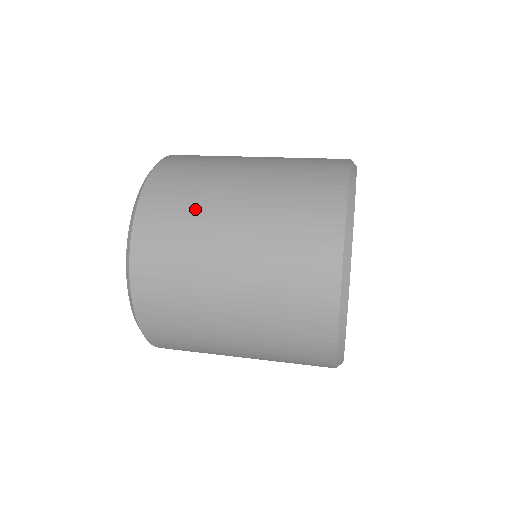
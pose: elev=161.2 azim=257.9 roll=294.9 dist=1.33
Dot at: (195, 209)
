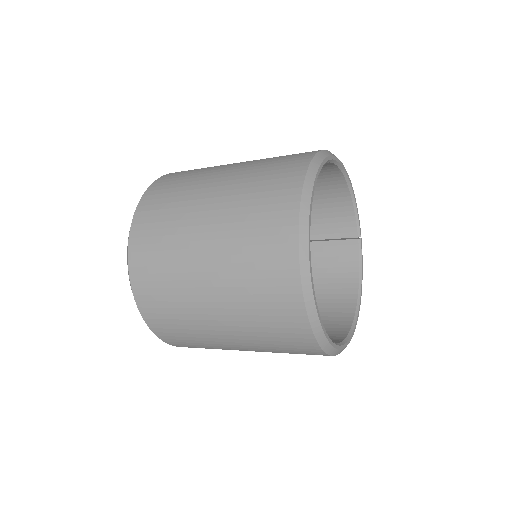
Dot at: occluded
